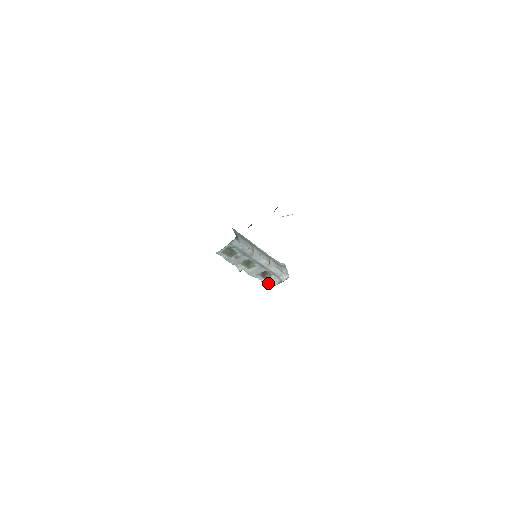
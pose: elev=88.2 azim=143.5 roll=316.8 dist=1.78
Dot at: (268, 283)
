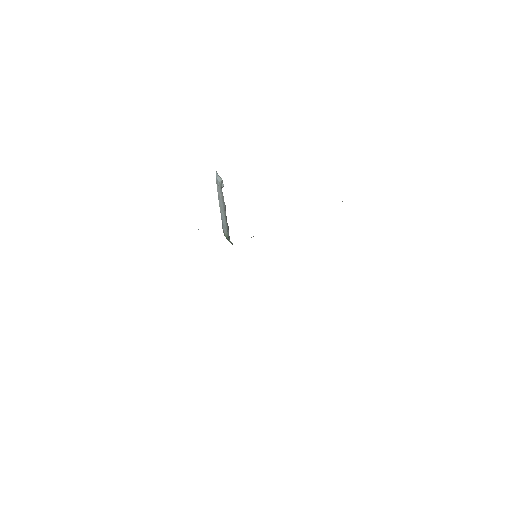
Dot at: occluded
